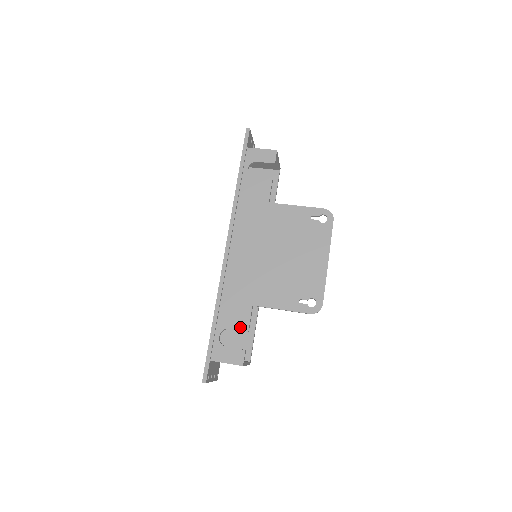
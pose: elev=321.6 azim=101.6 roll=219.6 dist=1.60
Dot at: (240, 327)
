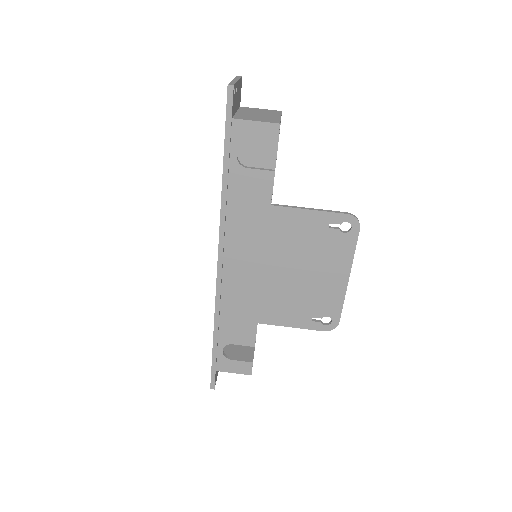
Dot at: (245, 343)
